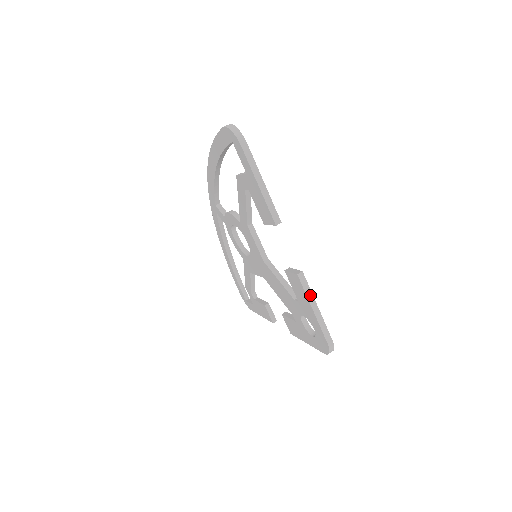
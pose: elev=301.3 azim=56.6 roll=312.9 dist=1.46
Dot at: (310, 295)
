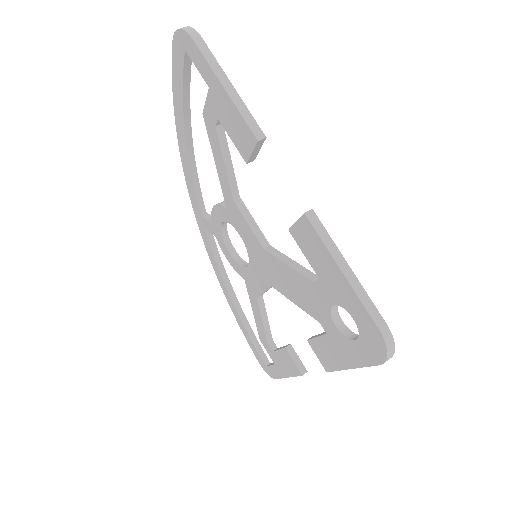
Dot at: (332, 246)
